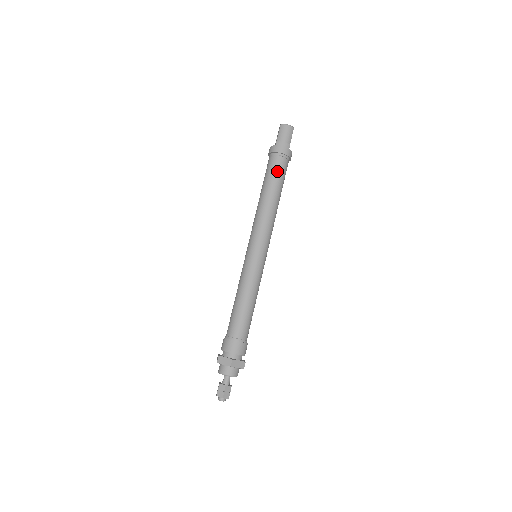
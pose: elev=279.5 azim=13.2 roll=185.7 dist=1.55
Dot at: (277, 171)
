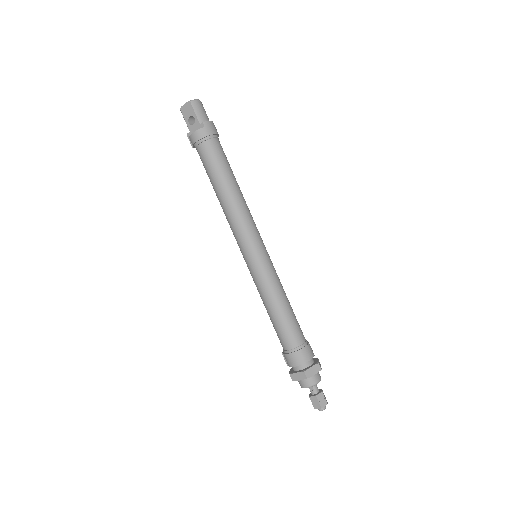
Dot at: (223, 156)
